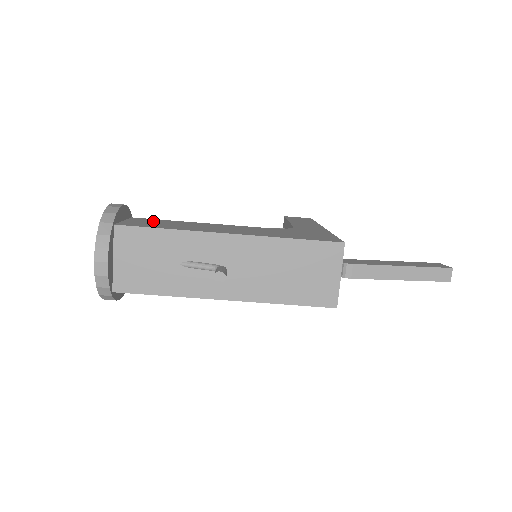
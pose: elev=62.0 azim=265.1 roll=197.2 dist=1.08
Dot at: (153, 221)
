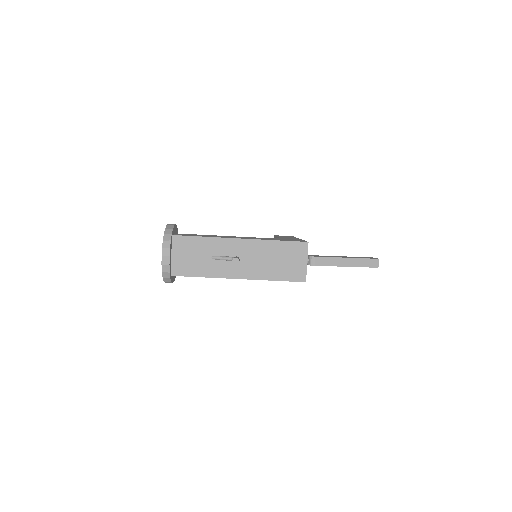
Dot at: occluded
